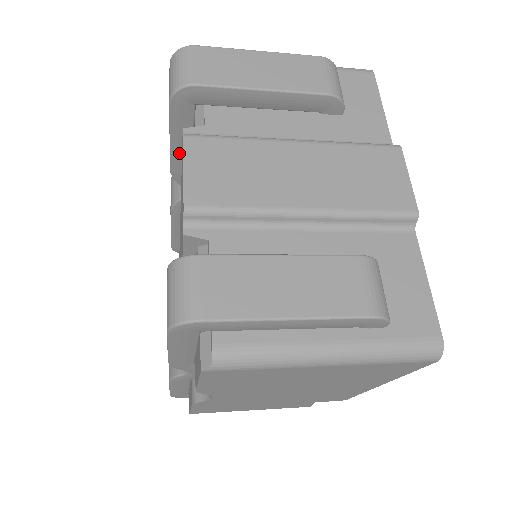
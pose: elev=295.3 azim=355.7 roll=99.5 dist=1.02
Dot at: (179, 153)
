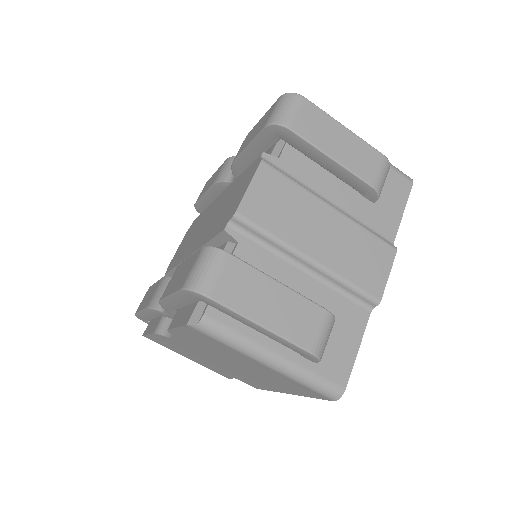
Dot at: (248, 157)
